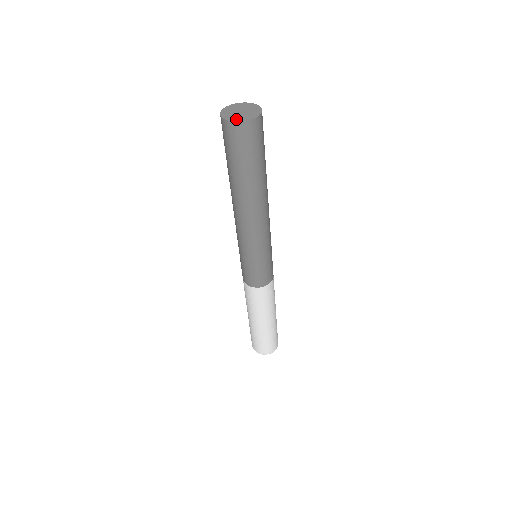
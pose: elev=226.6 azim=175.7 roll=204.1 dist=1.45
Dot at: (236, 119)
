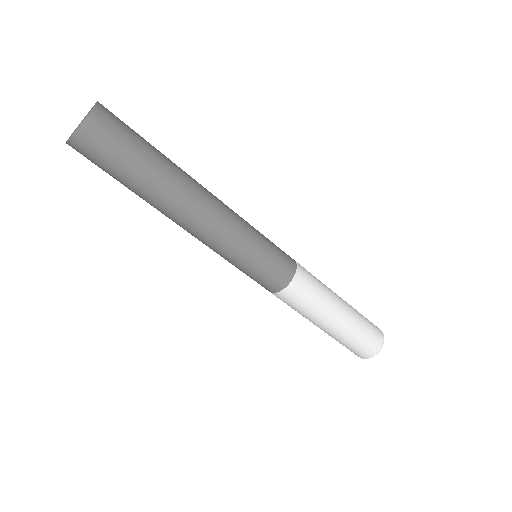
Dot at: (77, 127)
